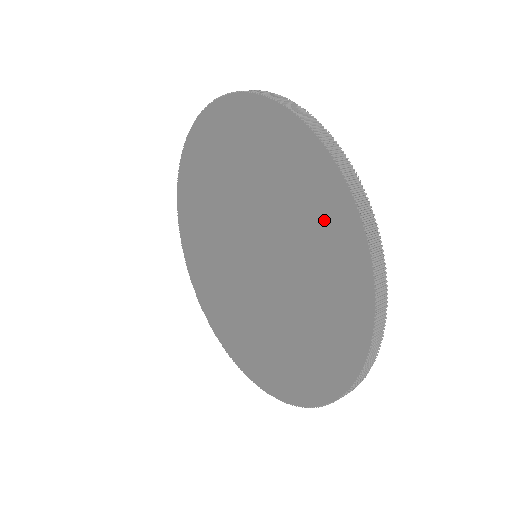
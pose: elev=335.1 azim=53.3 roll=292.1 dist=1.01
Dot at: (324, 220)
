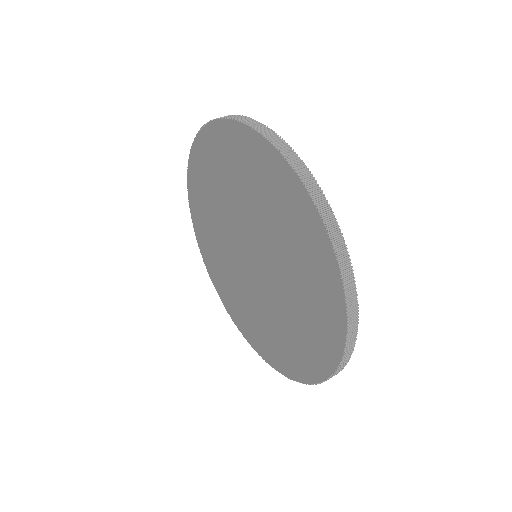
Dot at: (286, 204)
